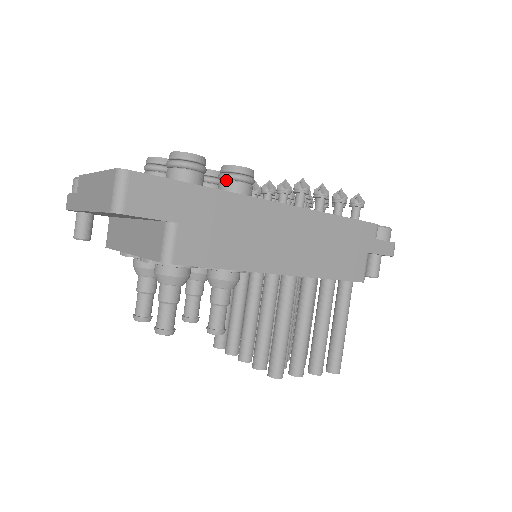
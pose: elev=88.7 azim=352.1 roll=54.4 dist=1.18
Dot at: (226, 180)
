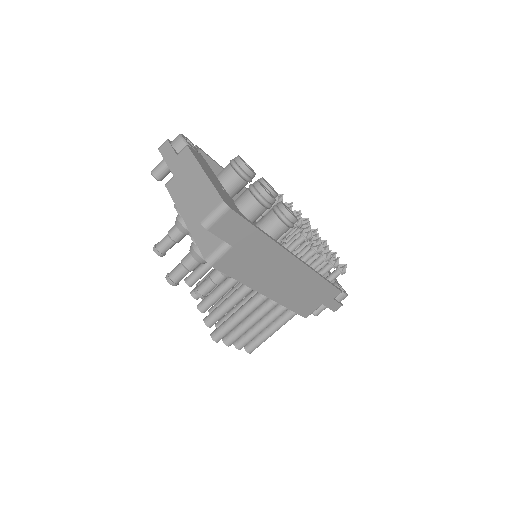
Dot at: (277, 216)
